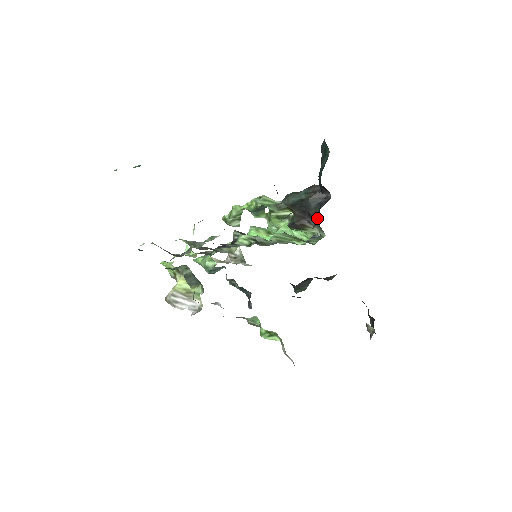
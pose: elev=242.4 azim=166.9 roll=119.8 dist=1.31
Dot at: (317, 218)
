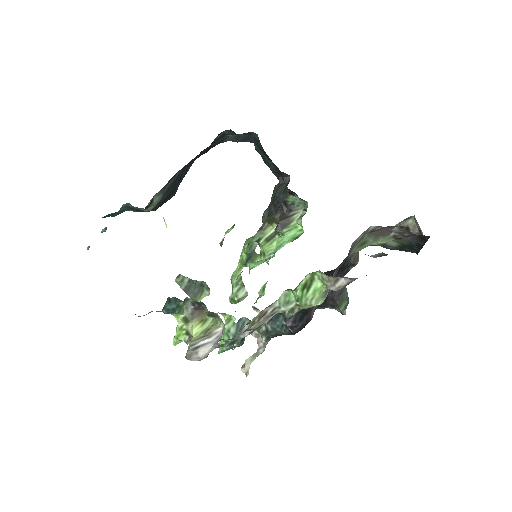
Dot at: occluded
